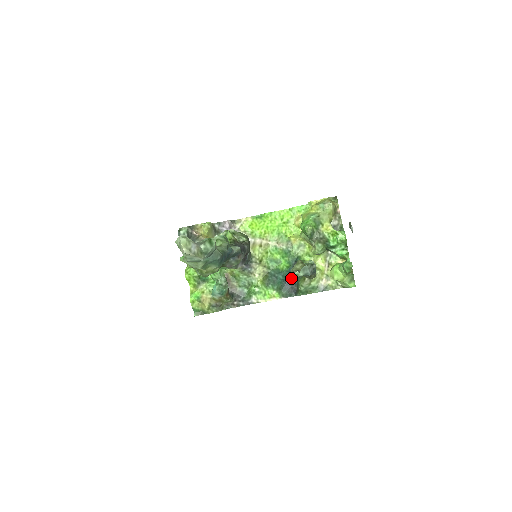
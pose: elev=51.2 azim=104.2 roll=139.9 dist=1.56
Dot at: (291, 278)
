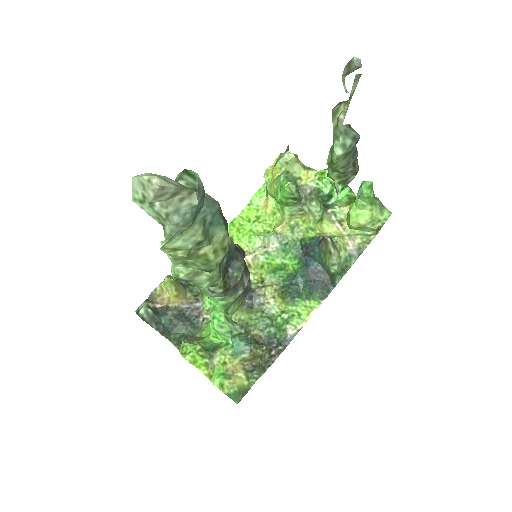
Dot at: (313, 270)
